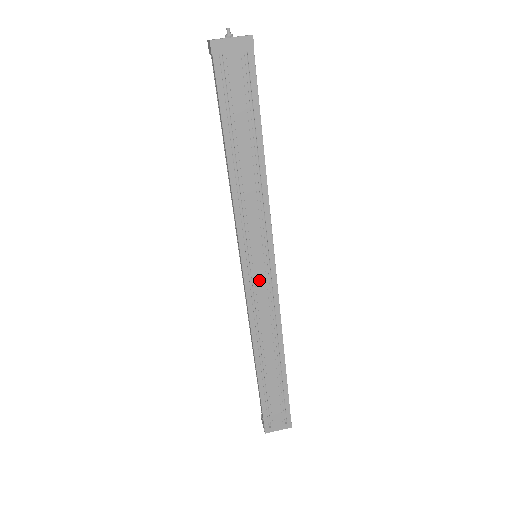
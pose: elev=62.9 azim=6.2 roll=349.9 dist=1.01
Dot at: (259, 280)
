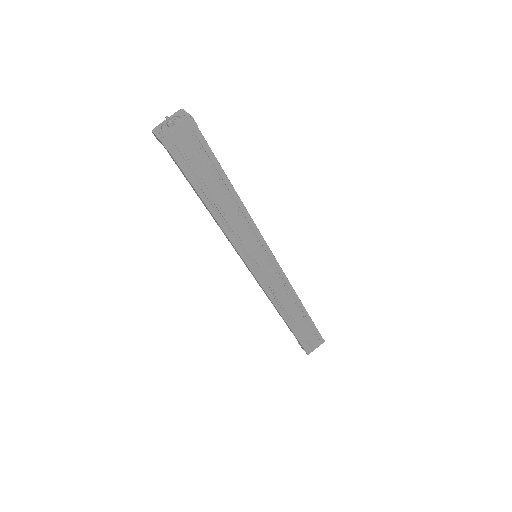
Dot at: (267, 272)
